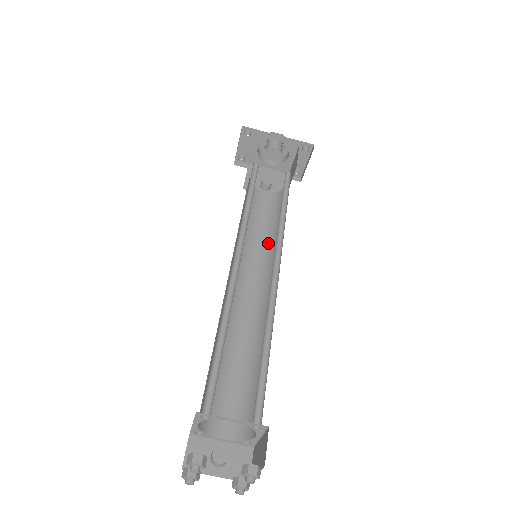
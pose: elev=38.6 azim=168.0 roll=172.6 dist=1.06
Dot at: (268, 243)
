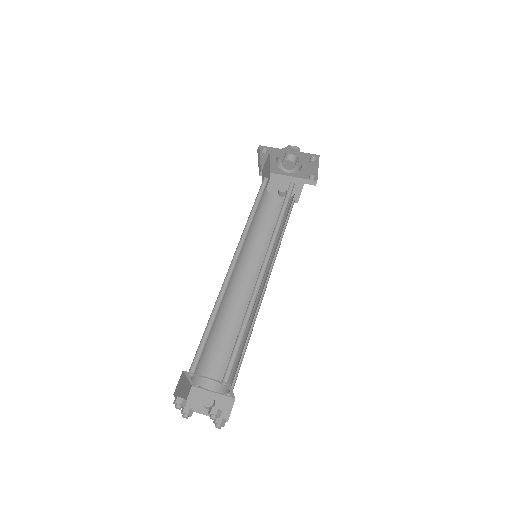
Dot at: occluded
